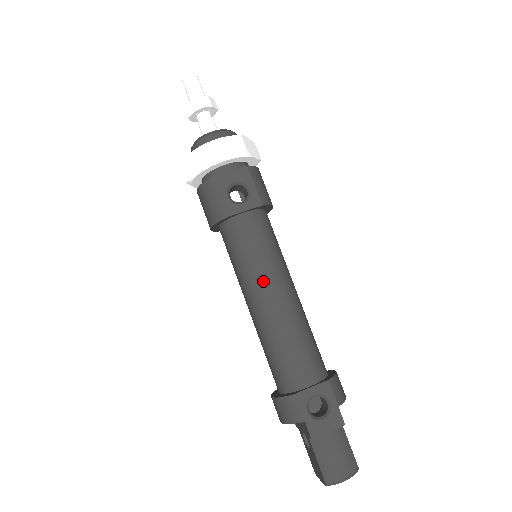
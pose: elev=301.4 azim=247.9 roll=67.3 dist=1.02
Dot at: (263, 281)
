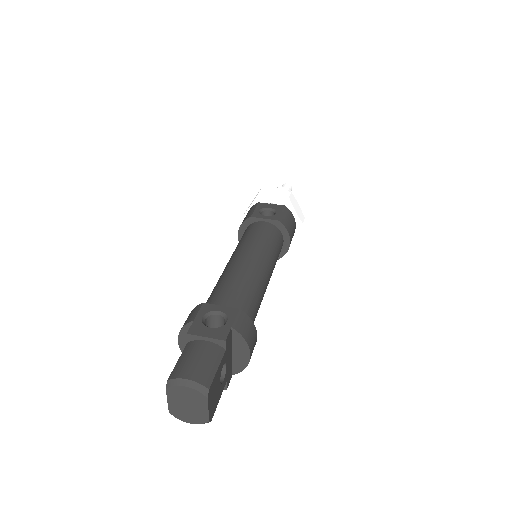
Dot at: (244, 249)
